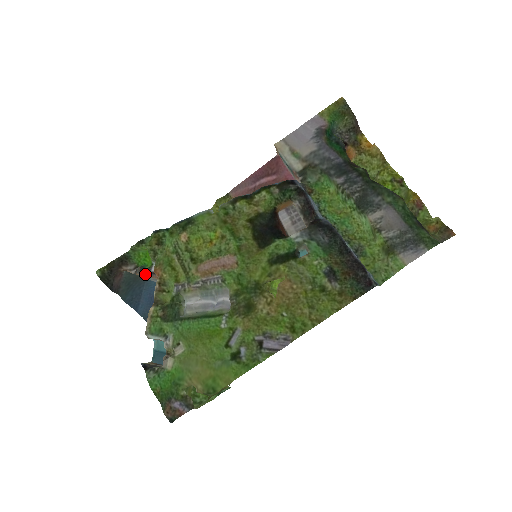
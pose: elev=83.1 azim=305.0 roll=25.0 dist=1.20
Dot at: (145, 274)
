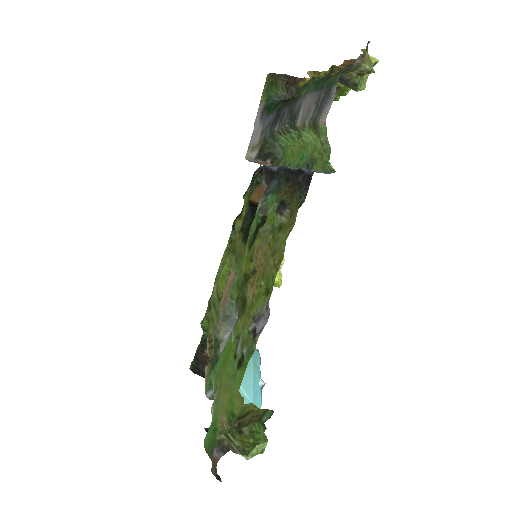
Dot at: occluded
